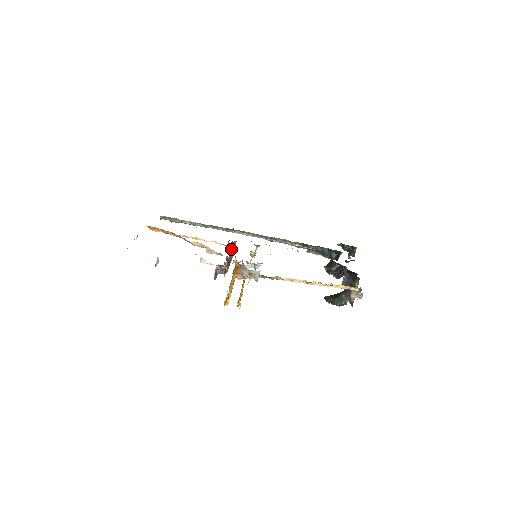
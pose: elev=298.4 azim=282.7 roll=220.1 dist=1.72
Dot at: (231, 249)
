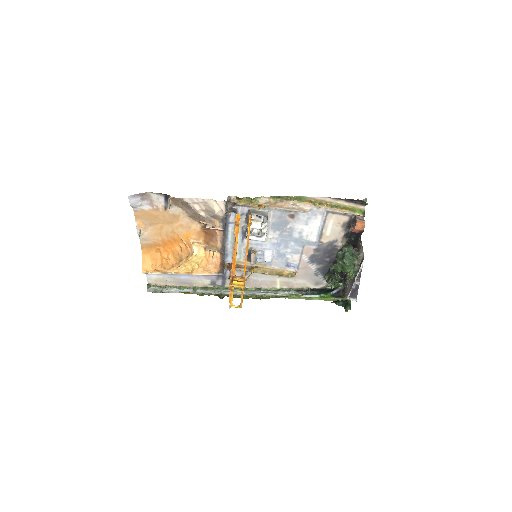
Dot at: occluded
